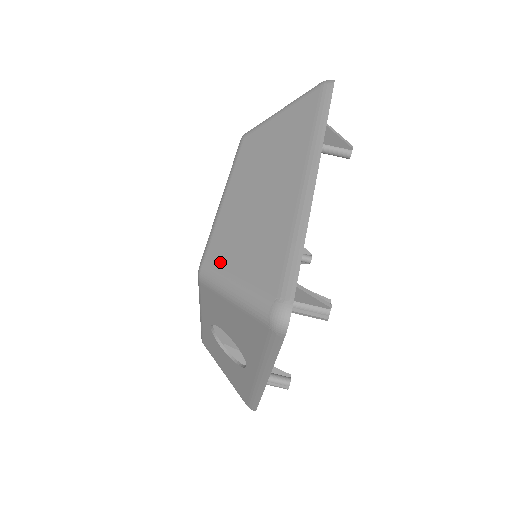
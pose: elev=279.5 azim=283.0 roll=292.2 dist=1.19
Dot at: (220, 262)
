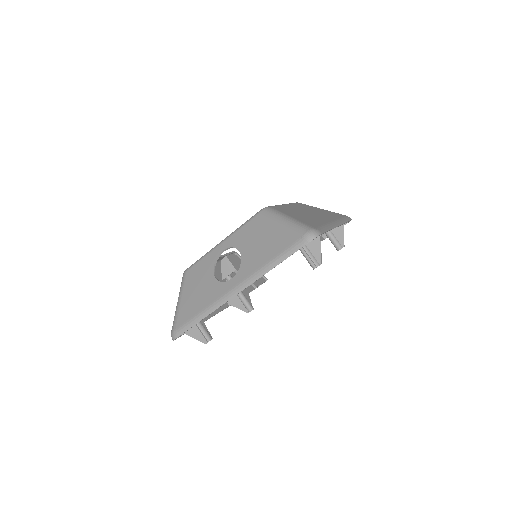
Dot at: (281, 211)
